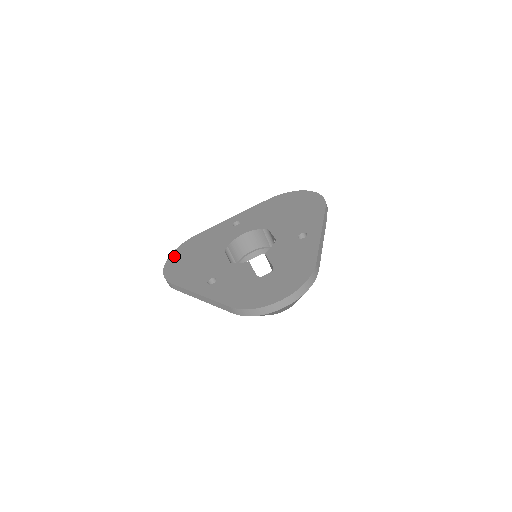
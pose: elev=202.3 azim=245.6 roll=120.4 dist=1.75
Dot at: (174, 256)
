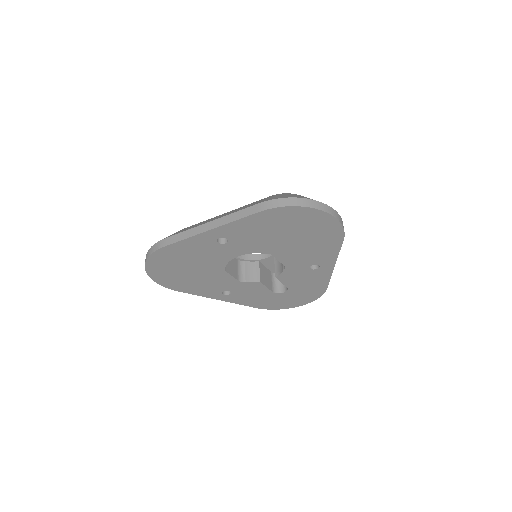
Dot at: (153, 269)
